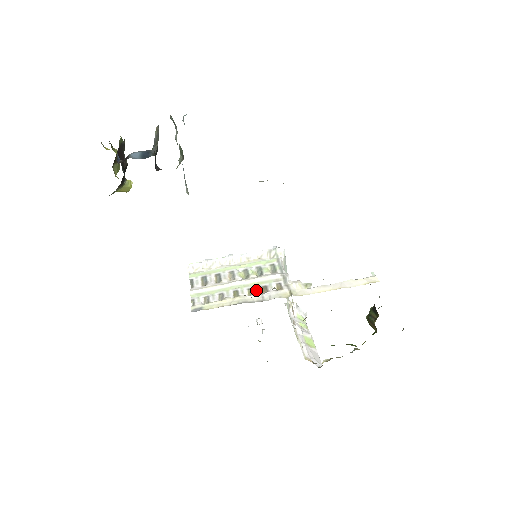
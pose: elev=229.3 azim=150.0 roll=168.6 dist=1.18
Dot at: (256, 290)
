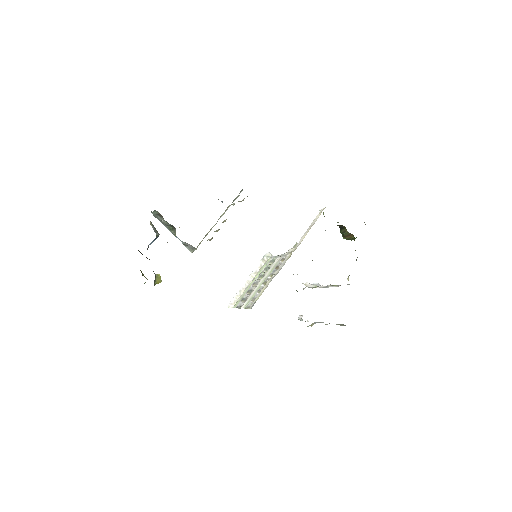
Dot at: (273, 272)
